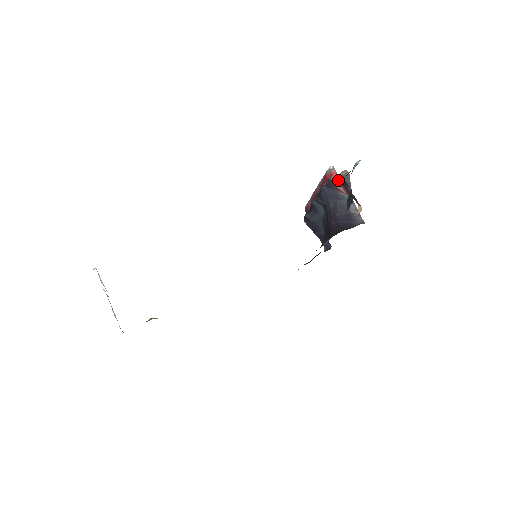
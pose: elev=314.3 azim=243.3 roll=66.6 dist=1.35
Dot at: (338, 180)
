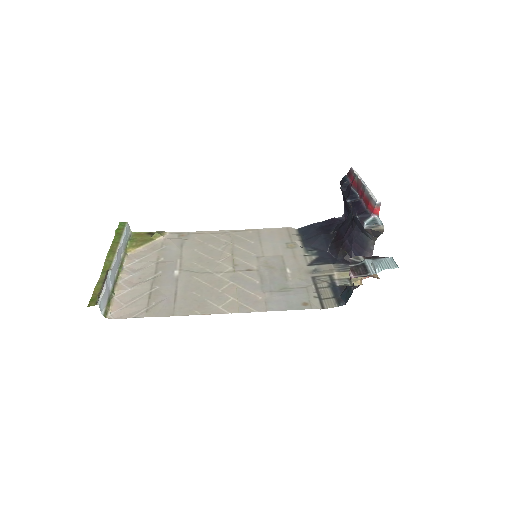
Dot at: (349, 274)
